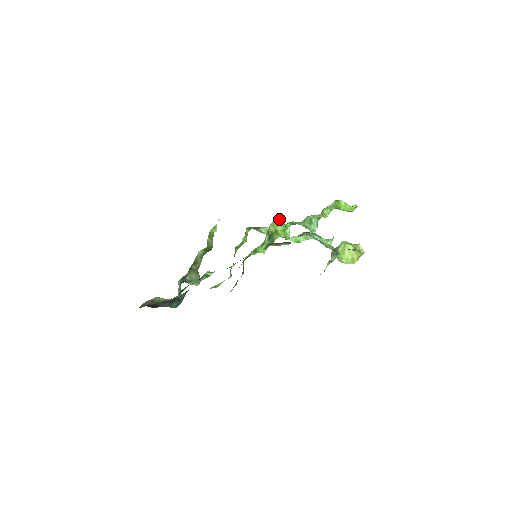
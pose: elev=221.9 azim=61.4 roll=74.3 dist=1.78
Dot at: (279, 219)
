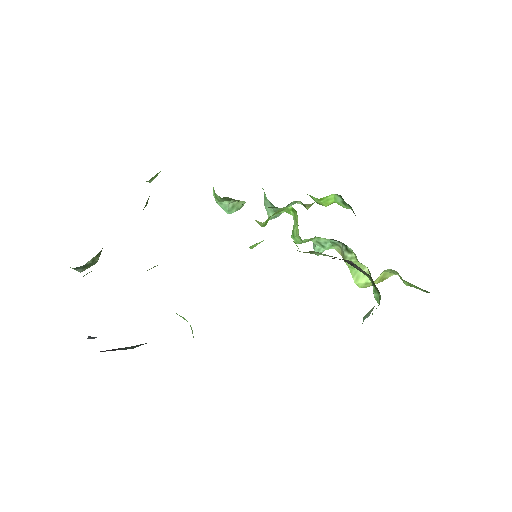
Dot at: occluded
